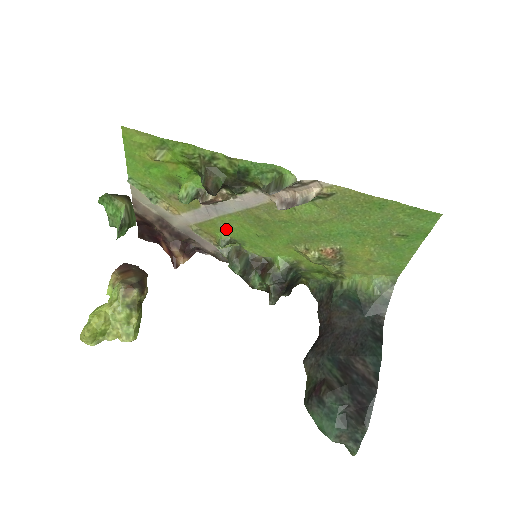
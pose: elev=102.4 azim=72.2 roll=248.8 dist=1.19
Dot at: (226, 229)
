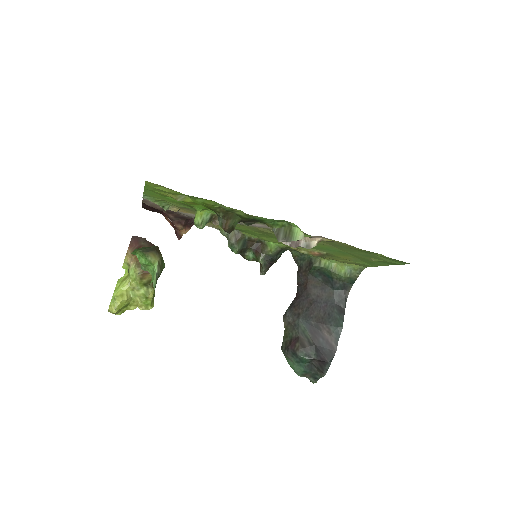
Dot at: occluded
